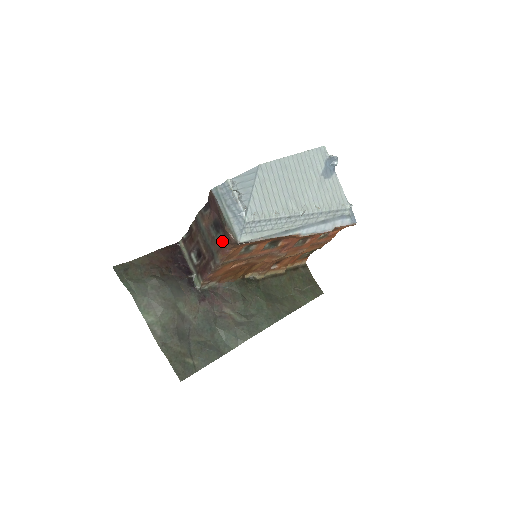
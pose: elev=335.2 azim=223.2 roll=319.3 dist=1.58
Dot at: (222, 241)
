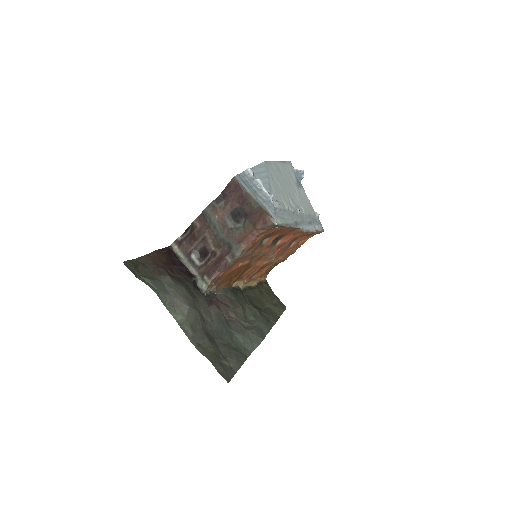
Dot at: (246, 230)
